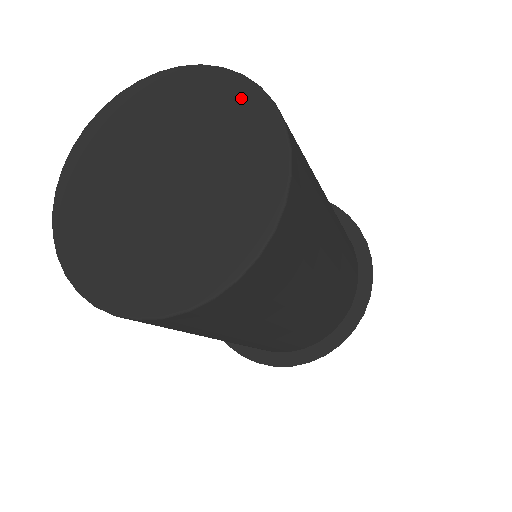
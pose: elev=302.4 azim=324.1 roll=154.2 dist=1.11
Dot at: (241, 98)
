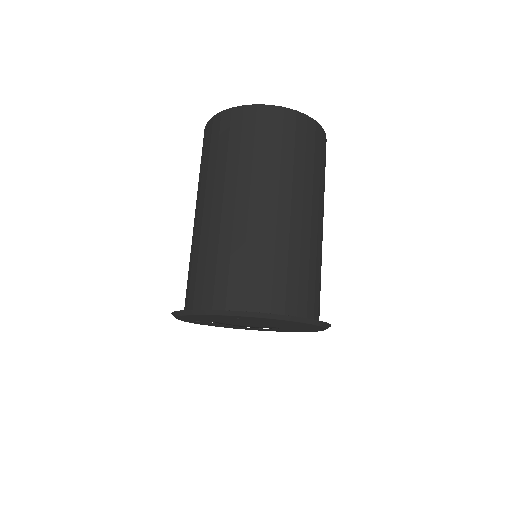
Dot at: occluded
